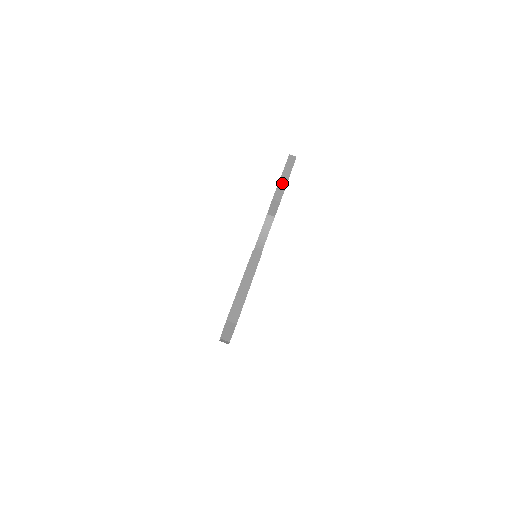
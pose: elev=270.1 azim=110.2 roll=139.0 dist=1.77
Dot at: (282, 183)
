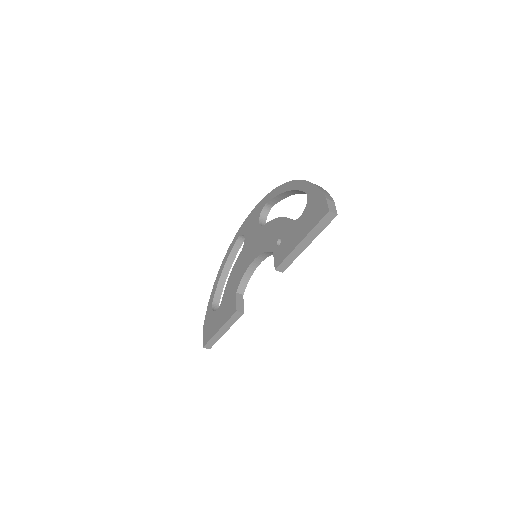
Dot at: (296, 252)
